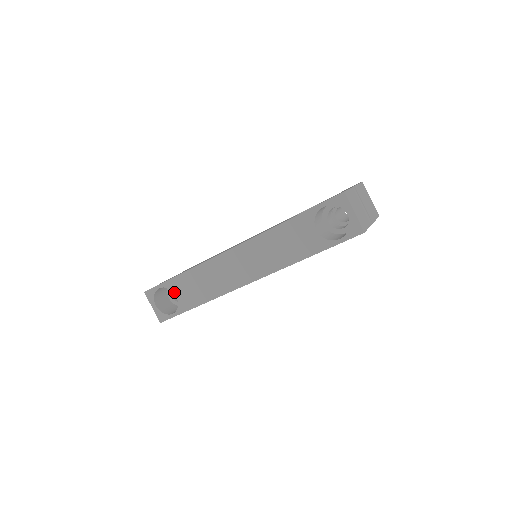
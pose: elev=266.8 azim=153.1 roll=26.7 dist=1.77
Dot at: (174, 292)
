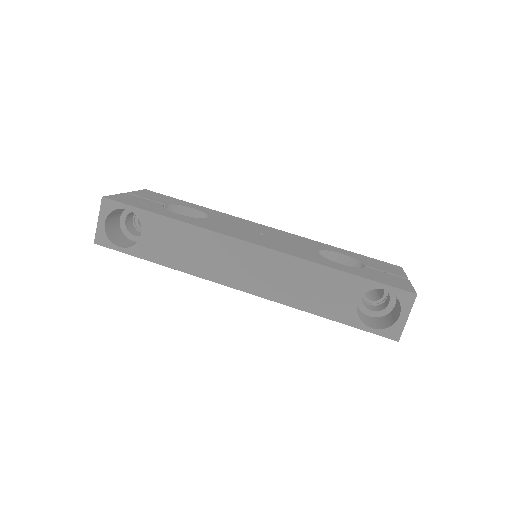
Dot at: (143, 228)
